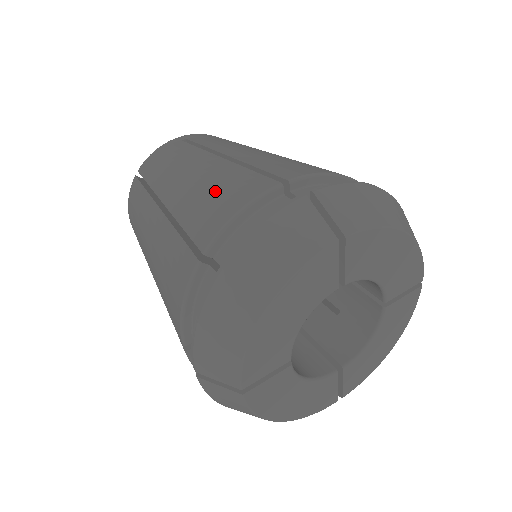
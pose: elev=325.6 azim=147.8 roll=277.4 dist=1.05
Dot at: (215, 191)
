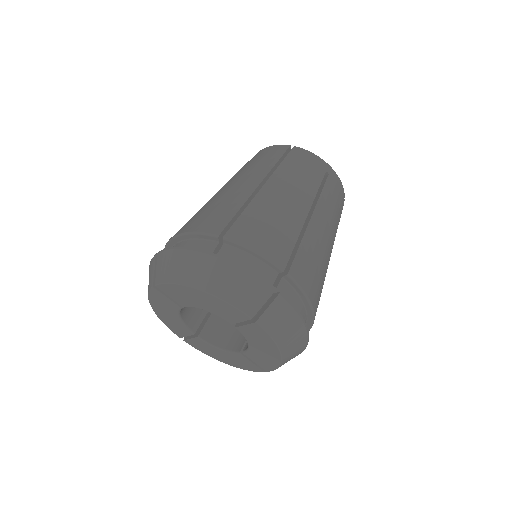
Dot at: occluded
